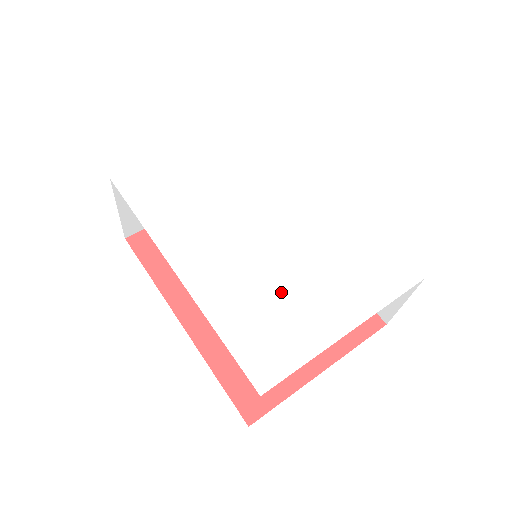
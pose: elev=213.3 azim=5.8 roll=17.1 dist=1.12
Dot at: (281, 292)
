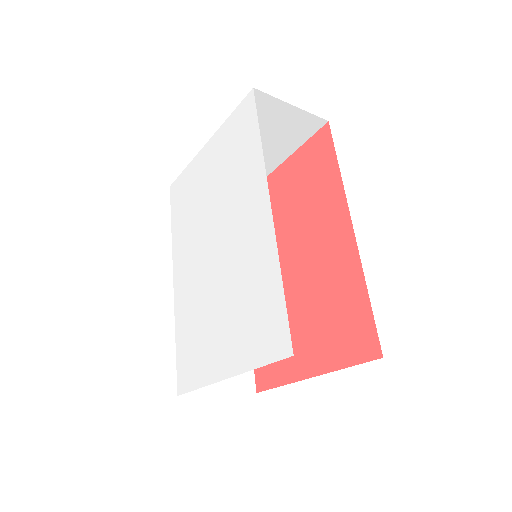
Dot at: (206, 320)
